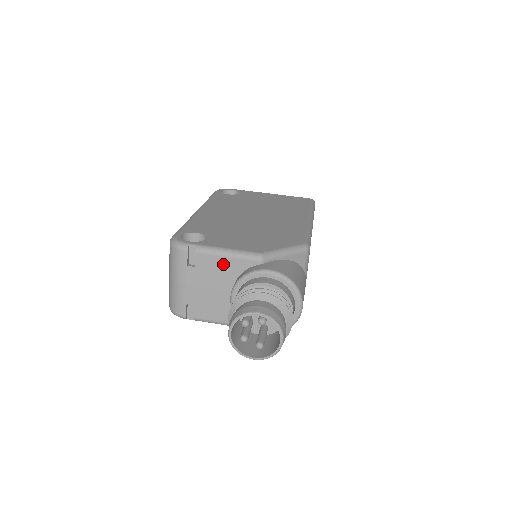
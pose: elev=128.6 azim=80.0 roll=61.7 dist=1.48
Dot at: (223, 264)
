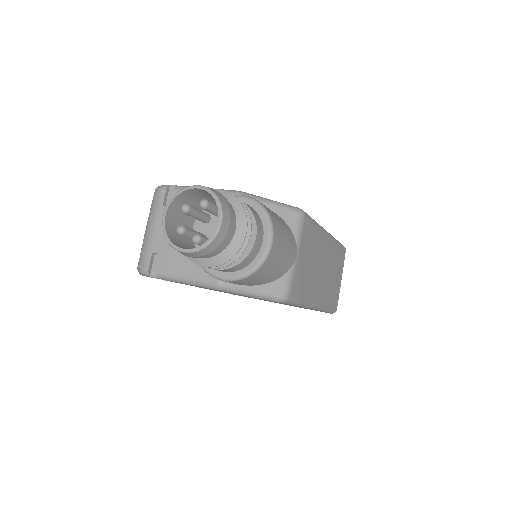
Dot at: occluded
